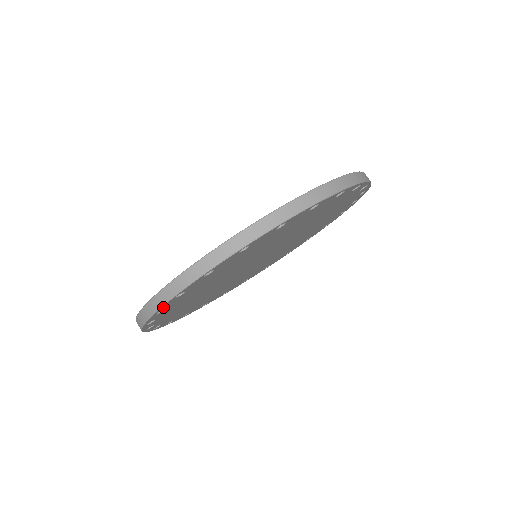
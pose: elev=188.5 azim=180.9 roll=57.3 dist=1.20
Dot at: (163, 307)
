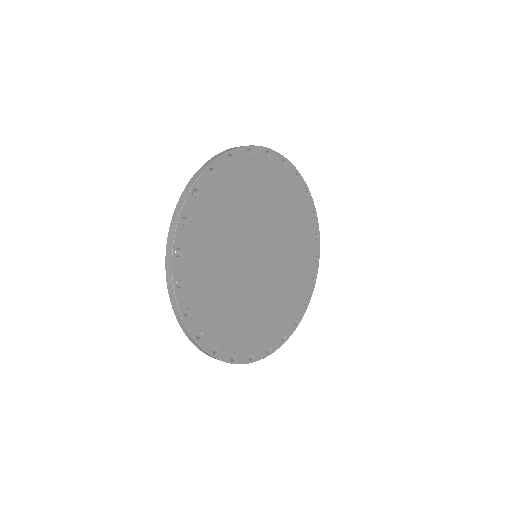
Dot at: (180, 303)
